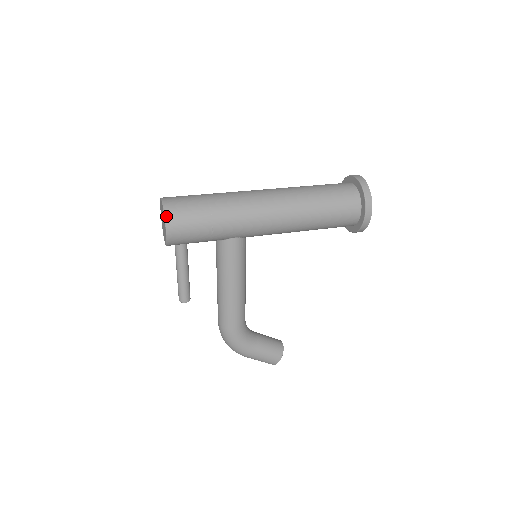
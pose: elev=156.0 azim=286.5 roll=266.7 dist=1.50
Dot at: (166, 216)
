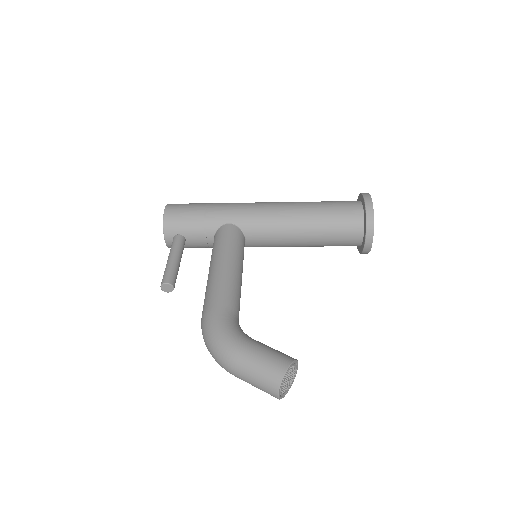
Dot at: (169, 204)
